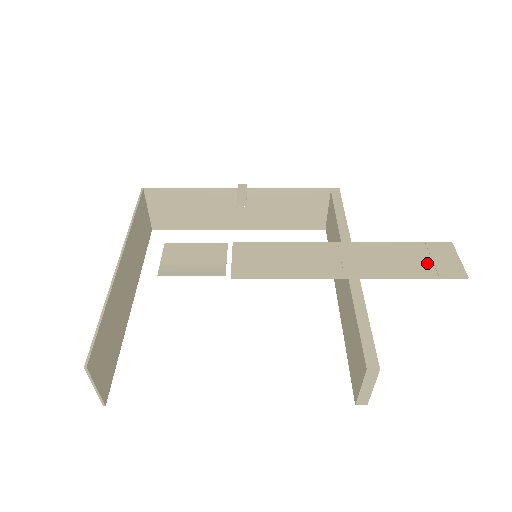
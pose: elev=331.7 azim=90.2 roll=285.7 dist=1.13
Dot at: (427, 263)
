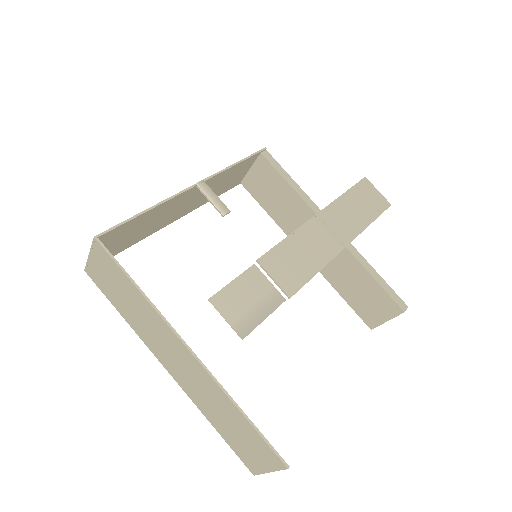
Dot at: (369, 204)
